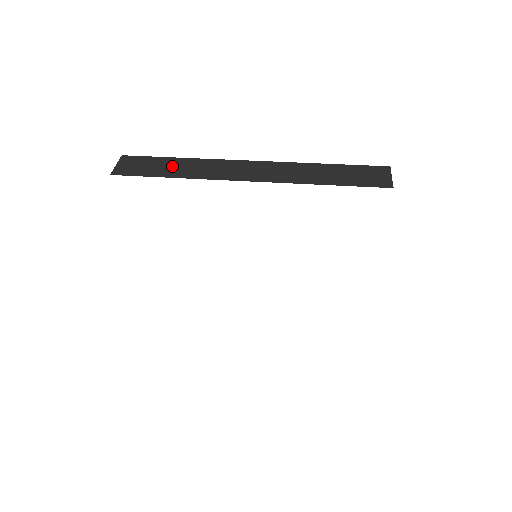
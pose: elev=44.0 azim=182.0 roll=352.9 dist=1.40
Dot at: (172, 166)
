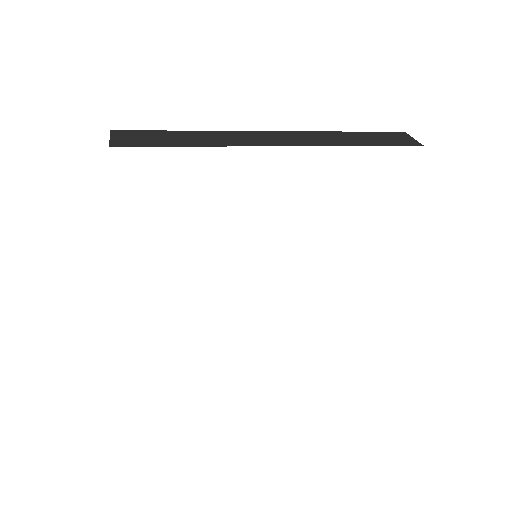
Dot at: (184, 137)
